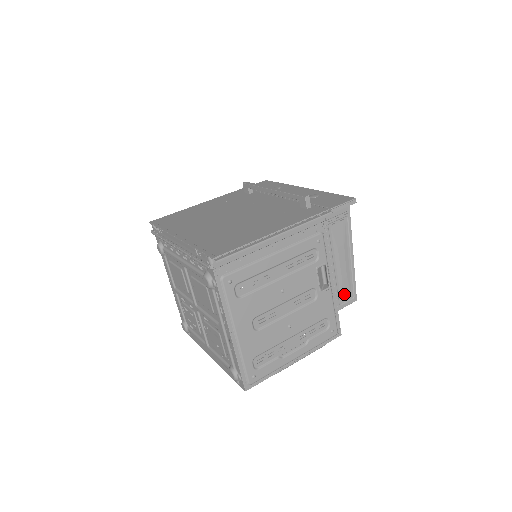
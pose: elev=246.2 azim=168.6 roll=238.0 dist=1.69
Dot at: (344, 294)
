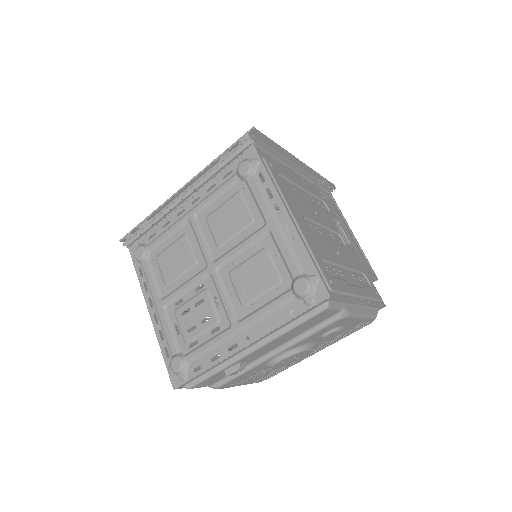
Dot at: (365, 264)
